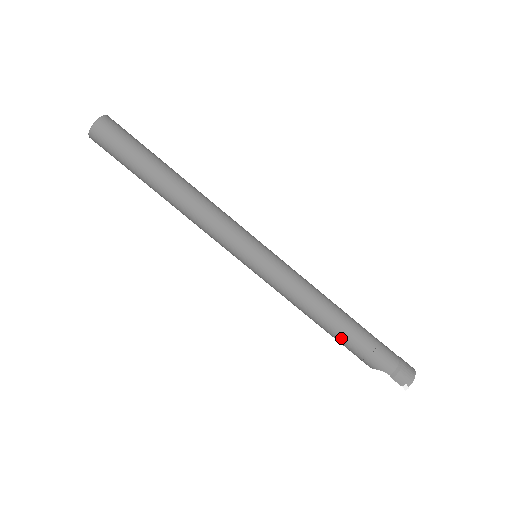
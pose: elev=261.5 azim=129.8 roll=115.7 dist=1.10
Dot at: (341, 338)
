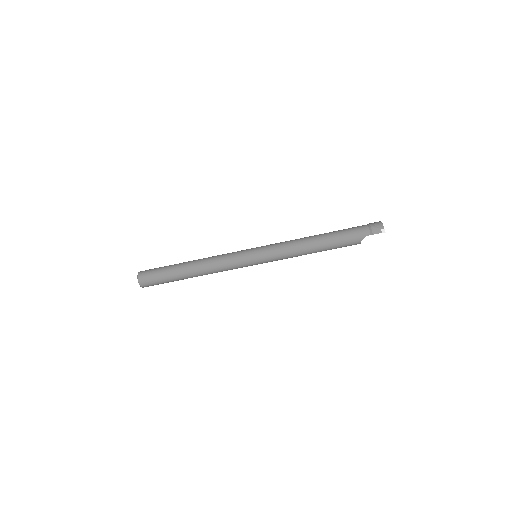
Dot at: (330, 245)
